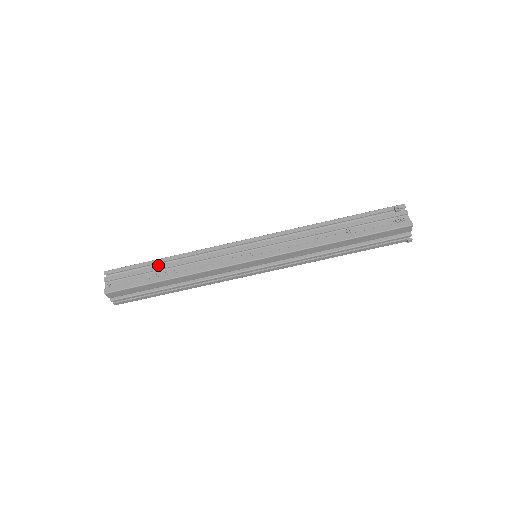
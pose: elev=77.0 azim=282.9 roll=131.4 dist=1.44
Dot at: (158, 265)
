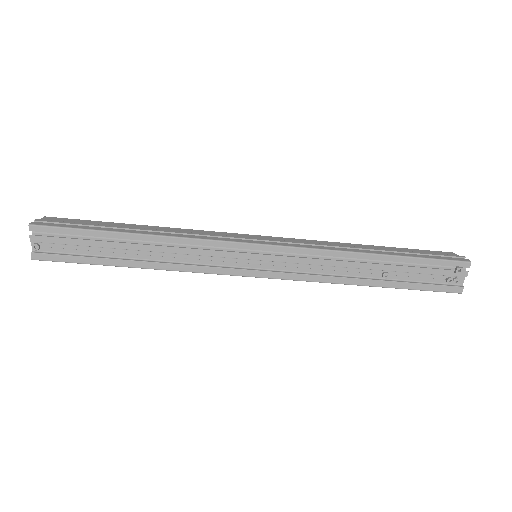
Dot at: (115, 242)
